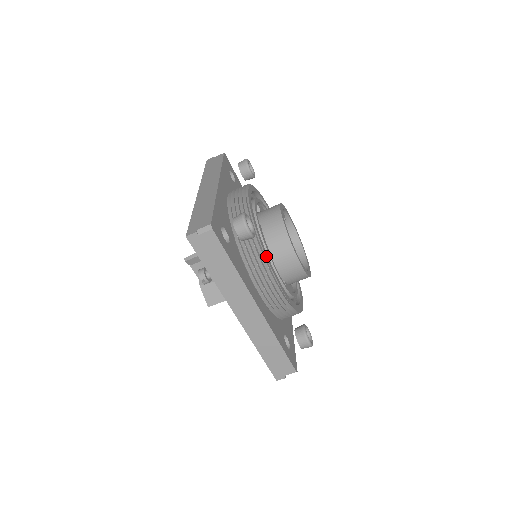
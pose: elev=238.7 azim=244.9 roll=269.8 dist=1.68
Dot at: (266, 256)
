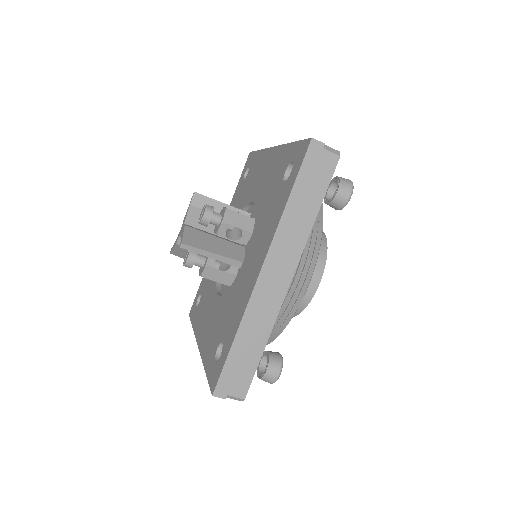
Dot at: occluded
